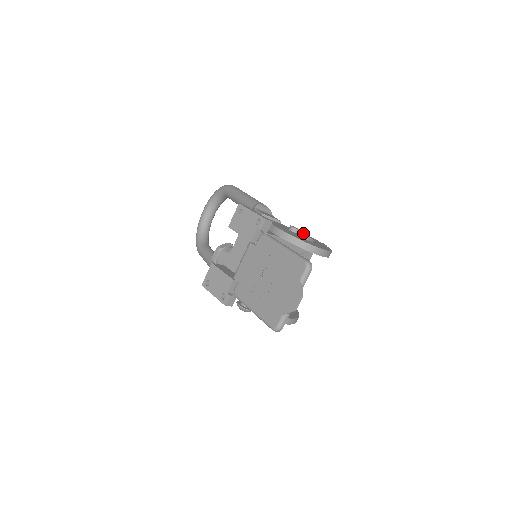
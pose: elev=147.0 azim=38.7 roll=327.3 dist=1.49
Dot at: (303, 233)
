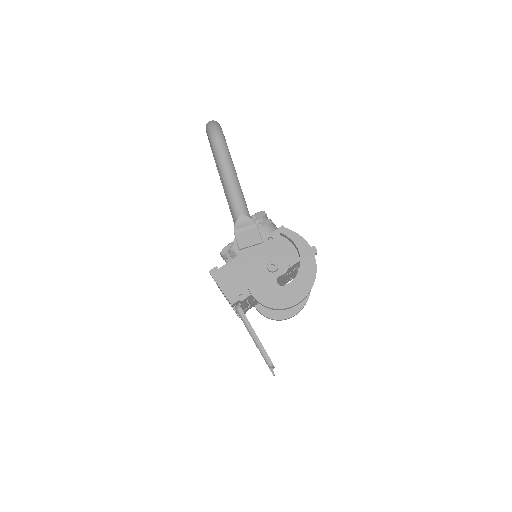
Dot at: (292, 236)
